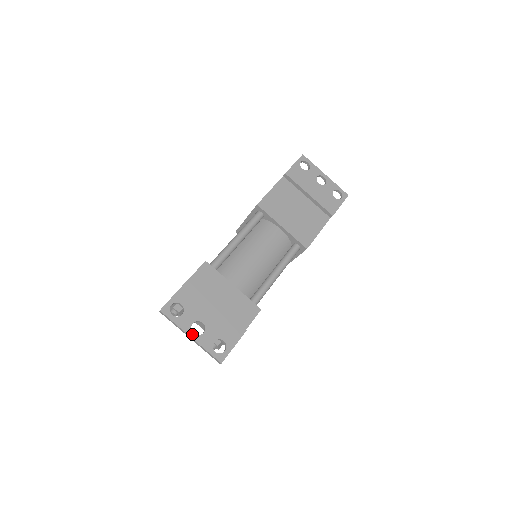
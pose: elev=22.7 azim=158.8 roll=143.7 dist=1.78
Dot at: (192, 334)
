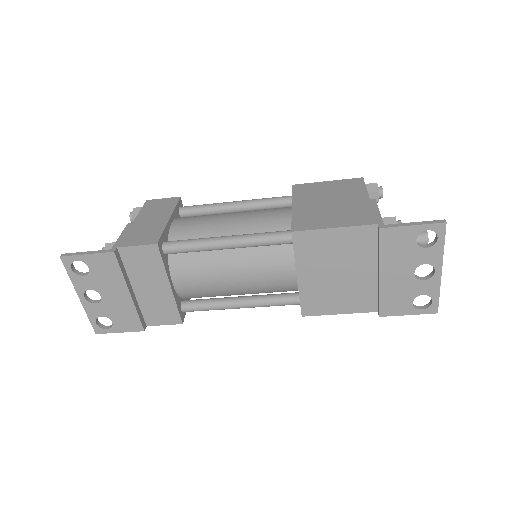
Dot at: (82, 296)
